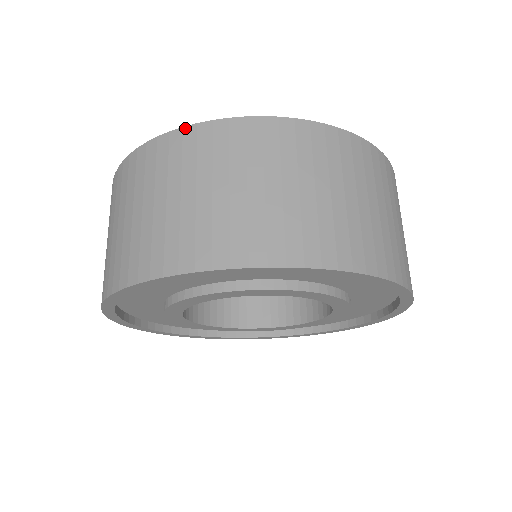
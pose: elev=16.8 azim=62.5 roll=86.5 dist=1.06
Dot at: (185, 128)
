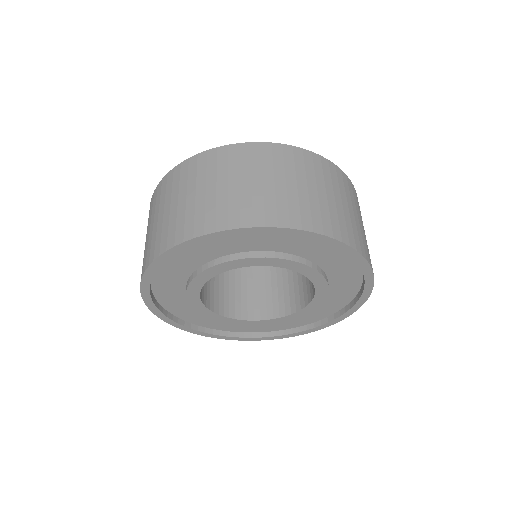
Dot at: (158, 184)
